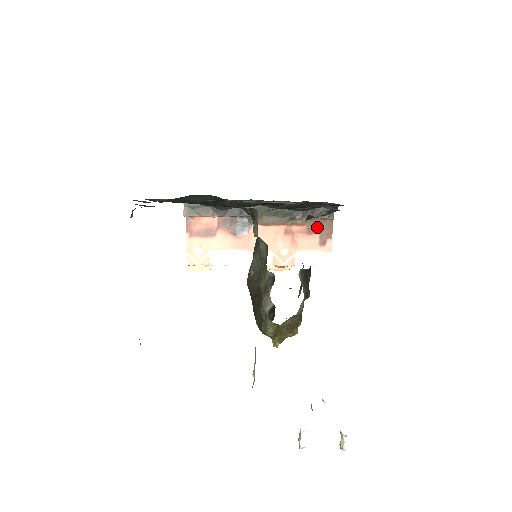
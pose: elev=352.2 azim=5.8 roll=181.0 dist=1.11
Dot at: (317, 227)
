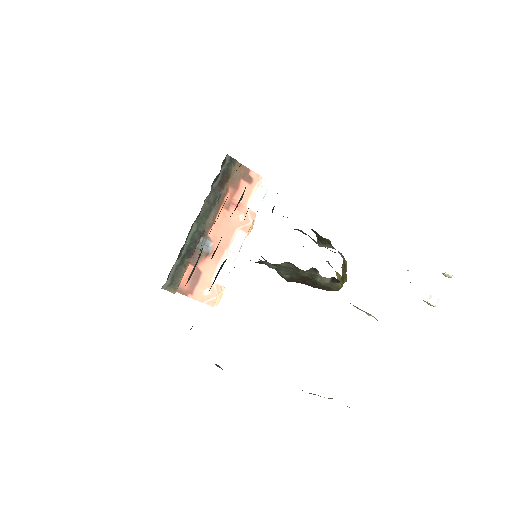
Dot at: (235, 178)
